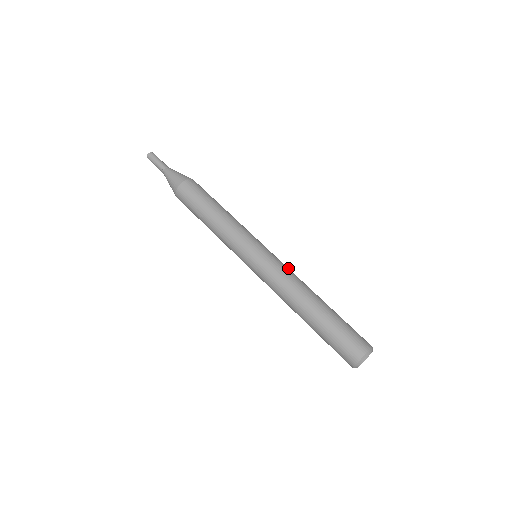
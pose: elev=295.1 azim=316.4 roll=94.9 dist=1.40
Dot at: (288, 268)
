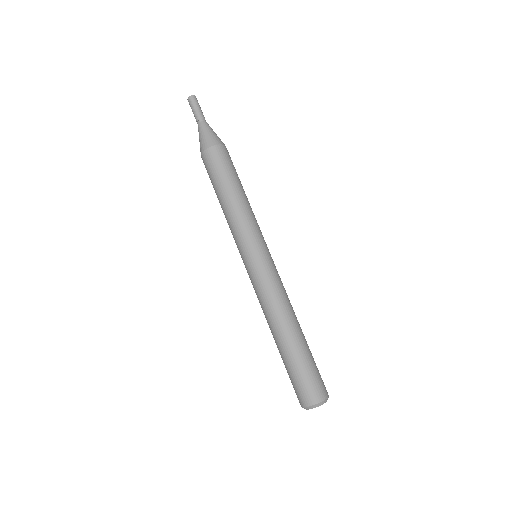
Dot at: occluded
